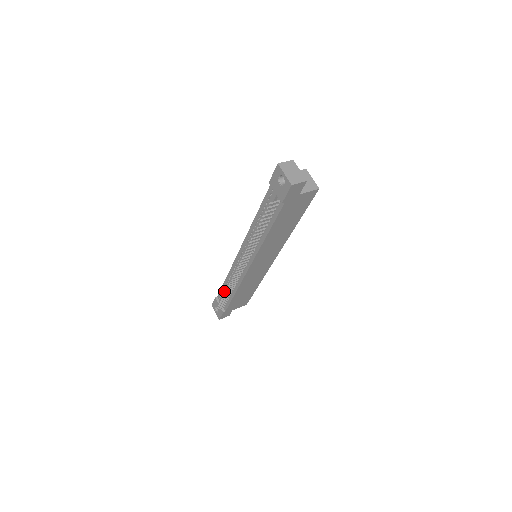
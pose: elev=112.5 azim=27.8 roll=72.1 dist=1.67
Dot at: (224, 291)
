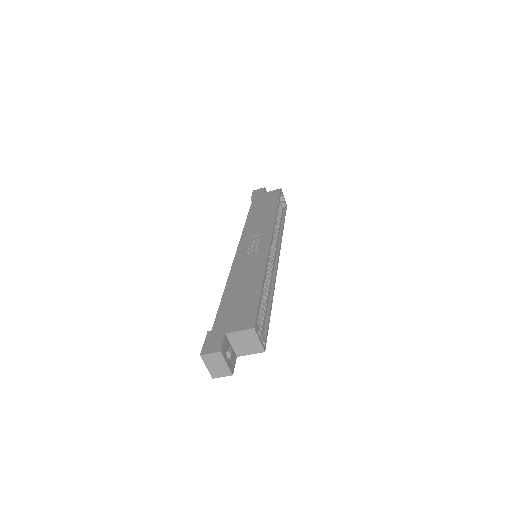
Dot at: occluded
